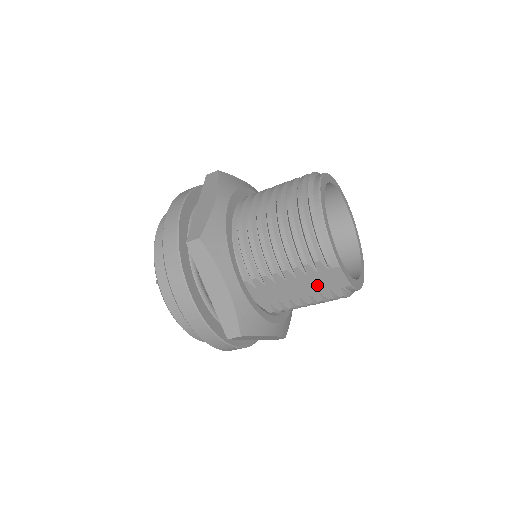
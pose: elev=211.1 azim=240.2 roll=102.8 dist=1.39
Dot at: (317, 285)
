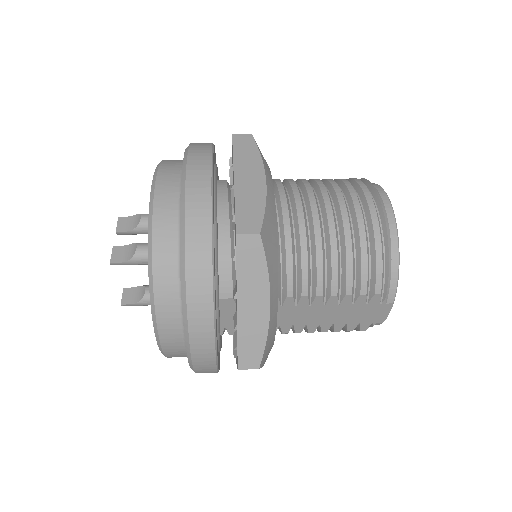
Dot at: (352, 316)
